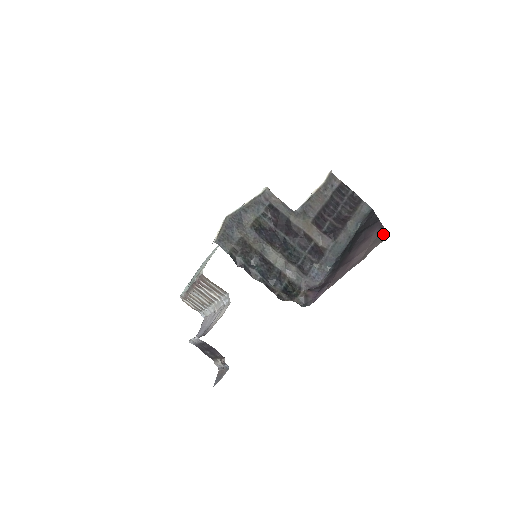
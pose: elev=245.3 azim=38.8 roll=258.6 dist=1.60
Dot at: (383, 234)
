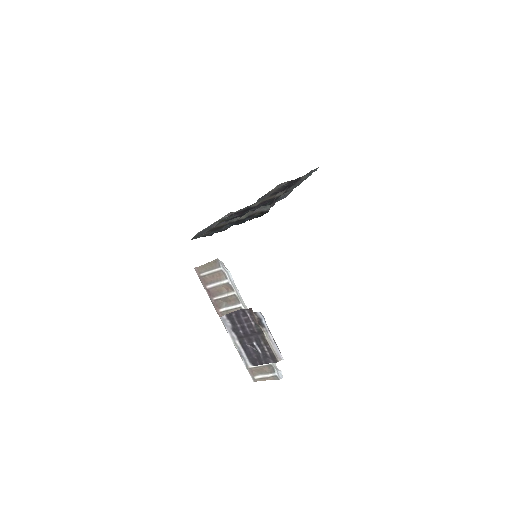
Dot at: occluded
